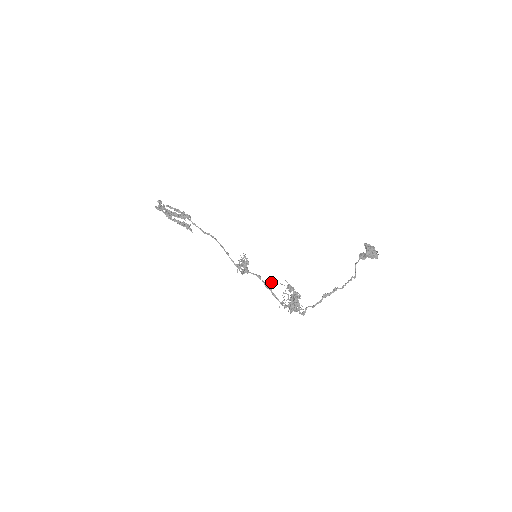
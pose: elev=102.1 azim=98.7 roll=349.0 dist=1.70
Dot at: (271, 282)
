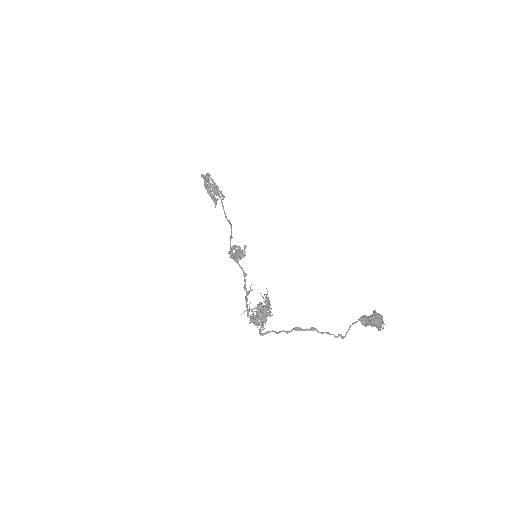
Dot at: occluded
